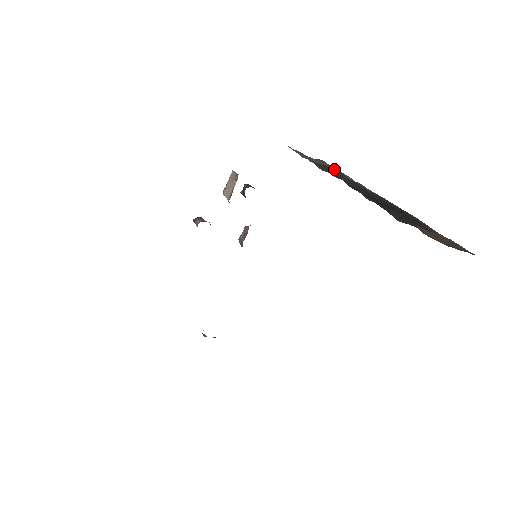
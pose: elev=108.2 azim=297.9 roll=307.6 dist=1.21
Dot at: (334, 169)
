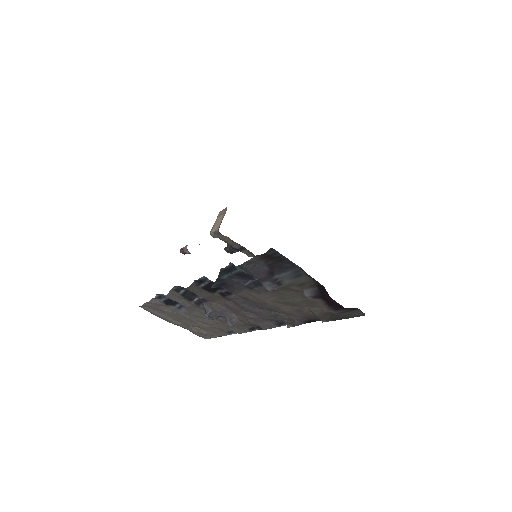
Dot at: occluded
